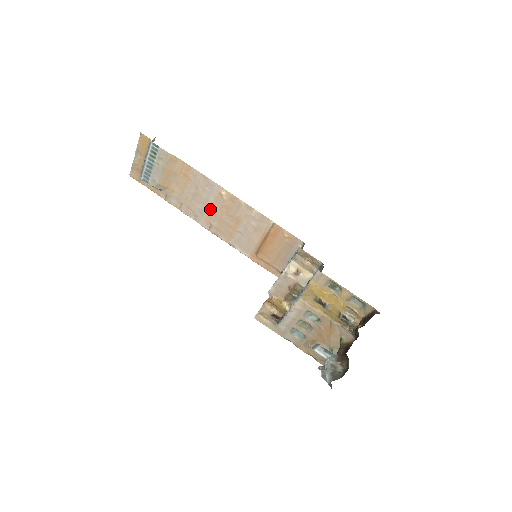
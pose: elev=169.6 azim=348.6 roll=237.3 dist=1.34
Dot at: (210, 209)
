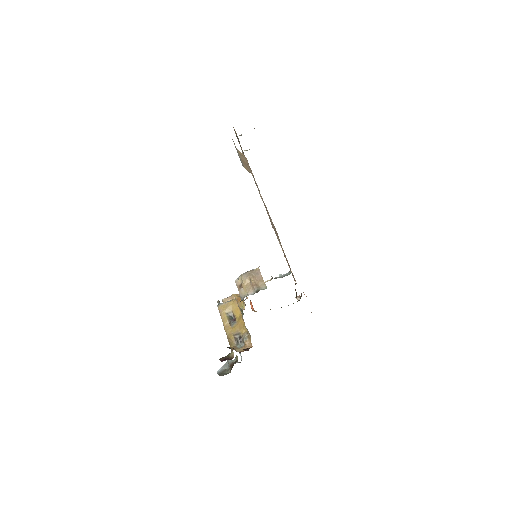
Dot at: occluded
